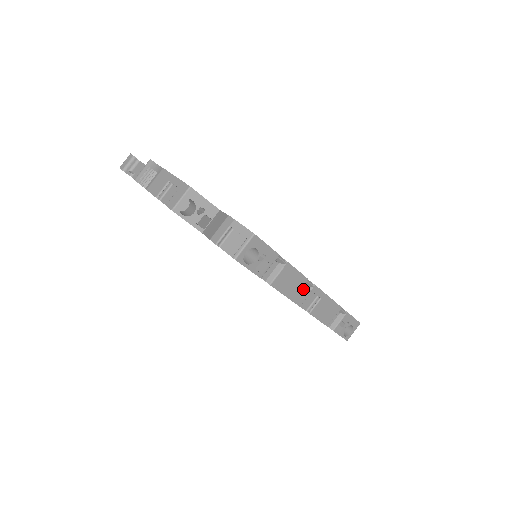
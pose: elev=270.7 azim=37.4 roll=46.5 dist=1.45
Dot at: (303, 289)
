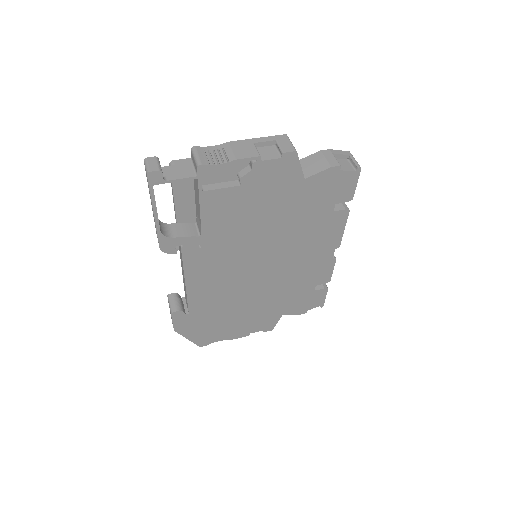
Dot at: occluded
